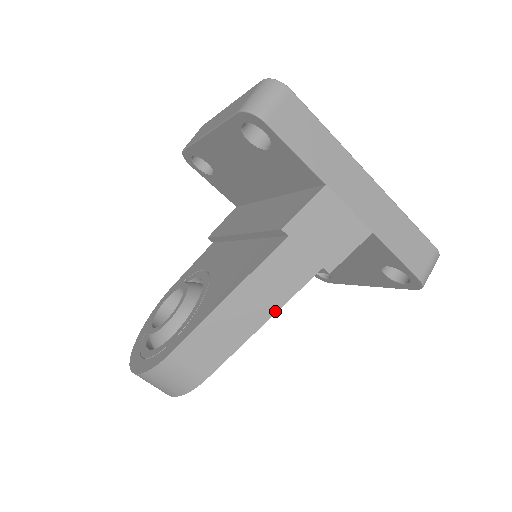
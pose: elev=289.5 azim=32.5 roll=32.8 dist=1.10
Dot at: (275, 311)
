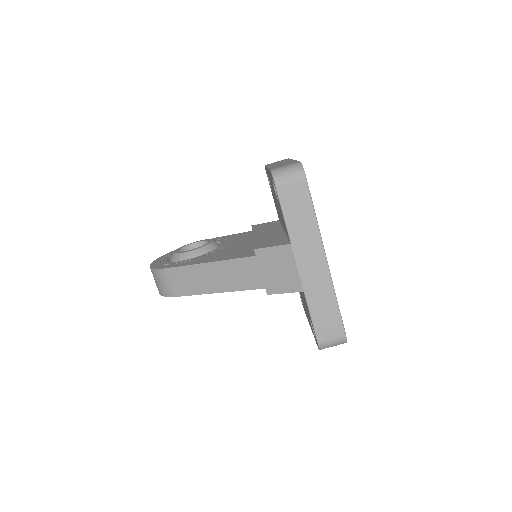
Dot at: (228, 291)
